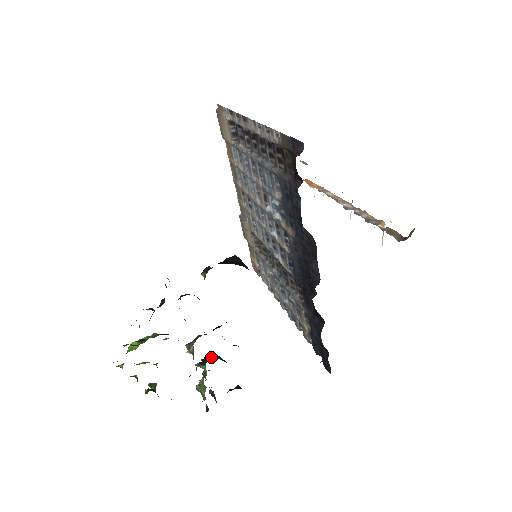
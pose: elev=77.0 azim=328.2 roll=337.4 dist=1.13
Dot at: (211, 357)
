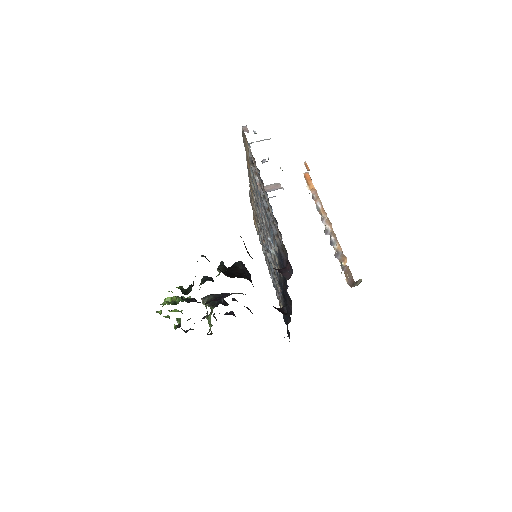
Dot at: (217, 302)
